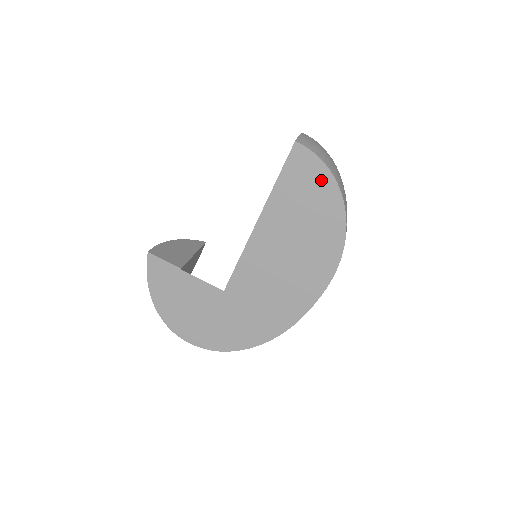
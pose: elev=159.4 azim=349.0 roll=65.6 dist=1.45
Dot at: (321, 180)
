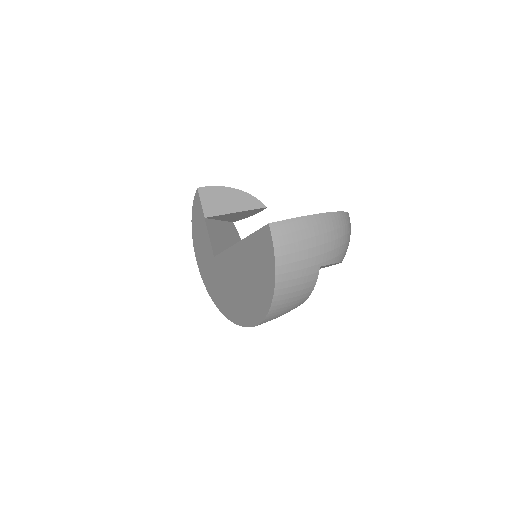
Dot at: (269, 267)
